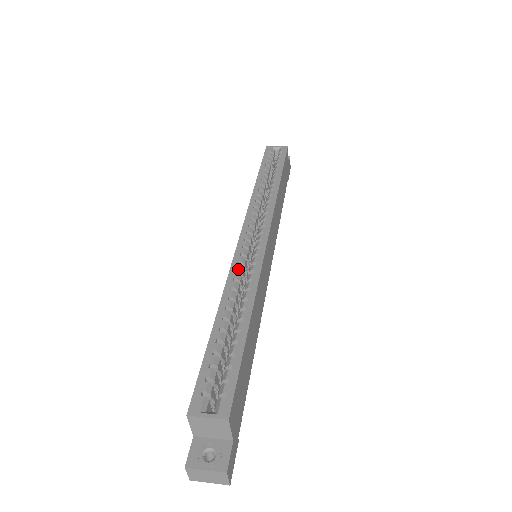
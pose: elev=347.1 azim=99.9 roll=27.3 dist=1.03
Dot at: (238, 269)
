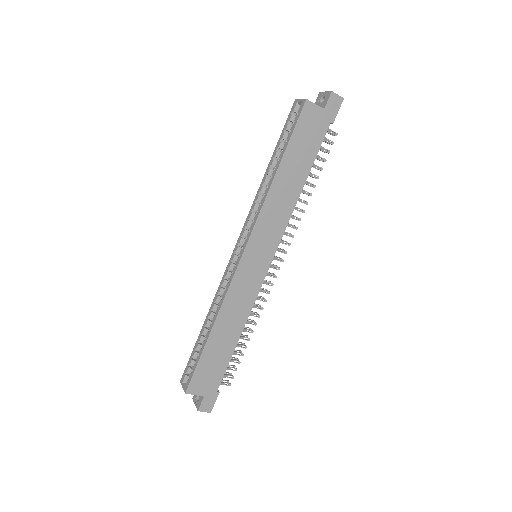
Dot at: (222, 284)
